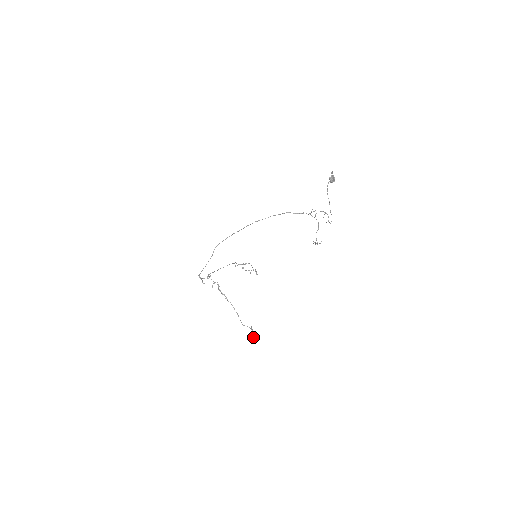
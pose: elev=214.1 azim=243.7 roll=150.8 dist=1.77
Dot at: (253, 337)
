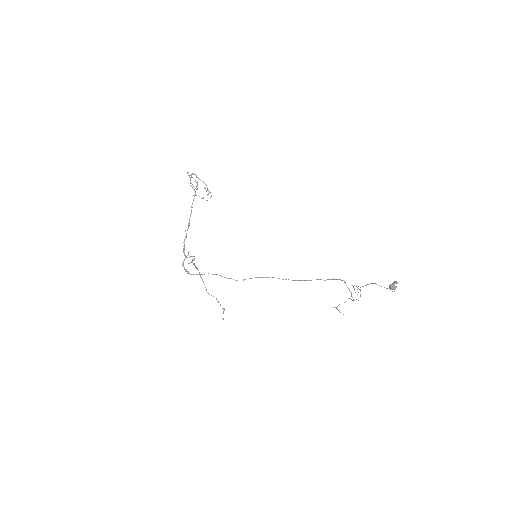
Dot at: occluded
